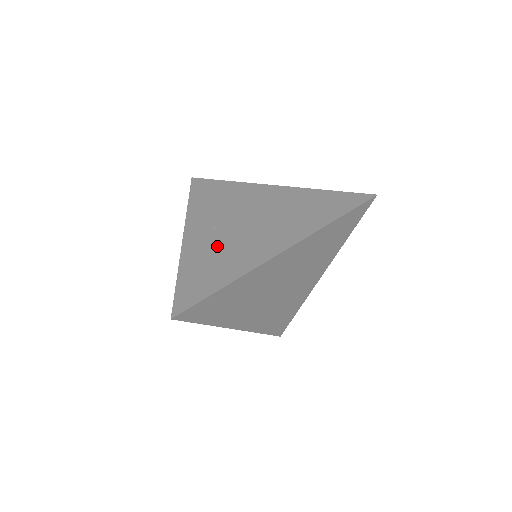
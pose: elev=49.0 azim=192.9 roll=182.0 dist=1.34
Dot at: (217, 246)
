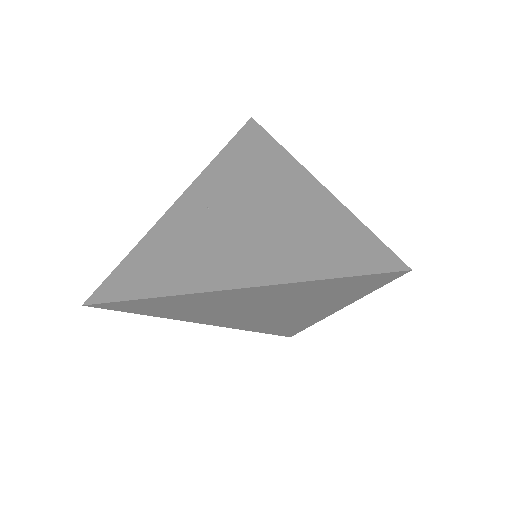
Dot at: (188, 236)
